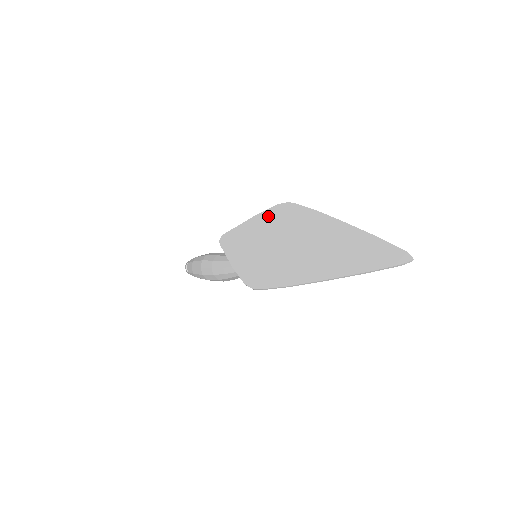
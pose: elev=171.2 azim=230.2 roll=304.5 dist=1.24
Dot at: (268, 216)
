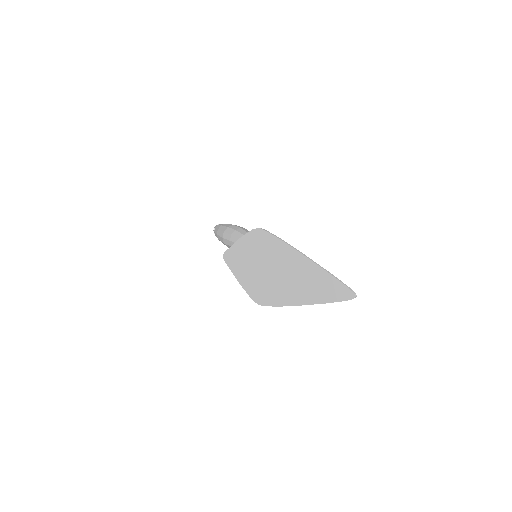
Dot at: (249, 240)
